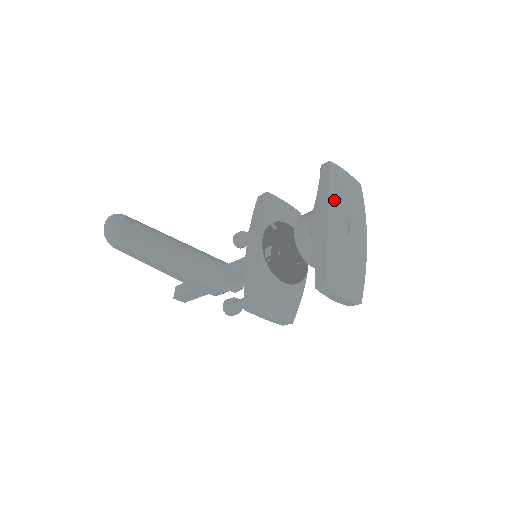
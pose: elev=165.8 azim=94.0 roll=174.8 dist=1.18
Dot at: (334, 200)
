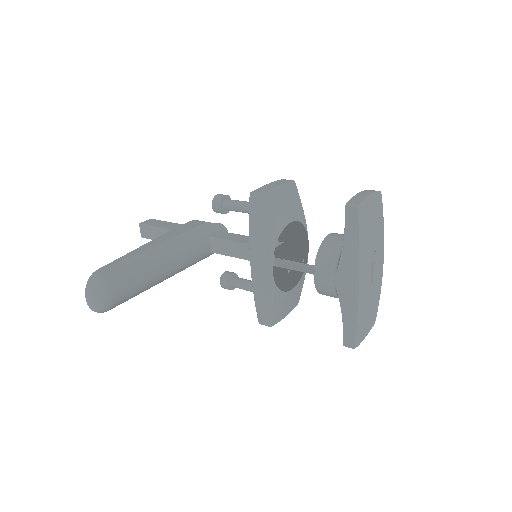
Dot at: (363, 260)
